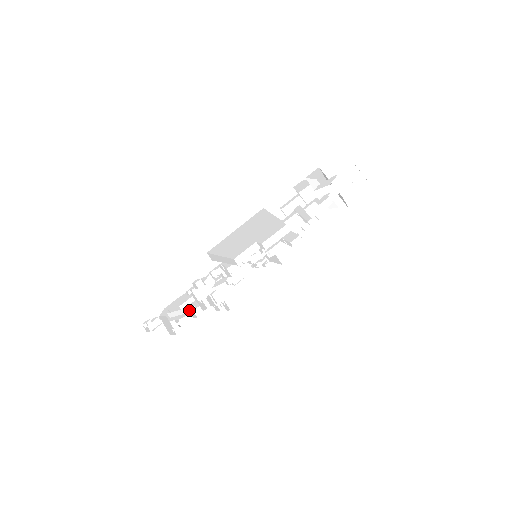
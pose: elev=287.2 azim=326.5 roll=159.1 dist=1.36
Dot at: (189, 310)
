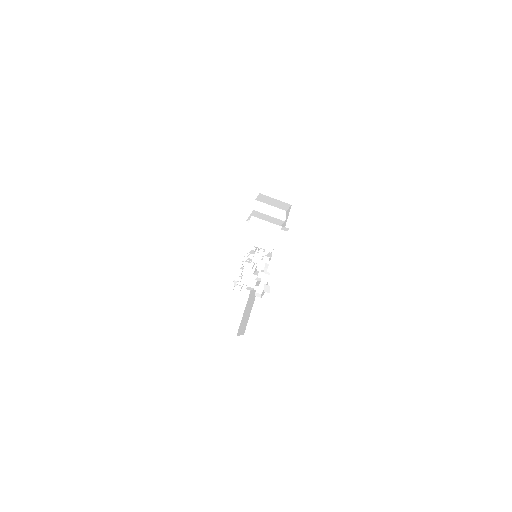
Dot at: occluded
